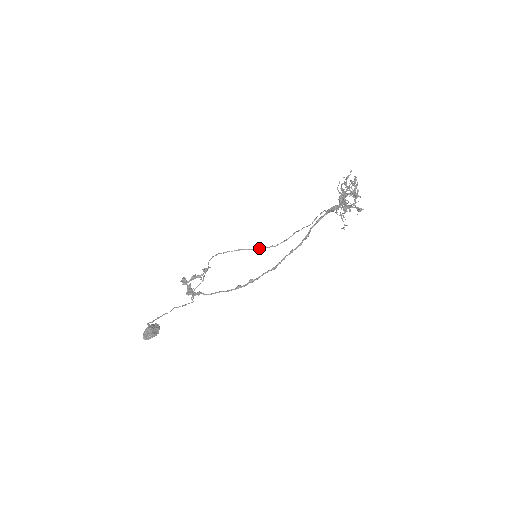
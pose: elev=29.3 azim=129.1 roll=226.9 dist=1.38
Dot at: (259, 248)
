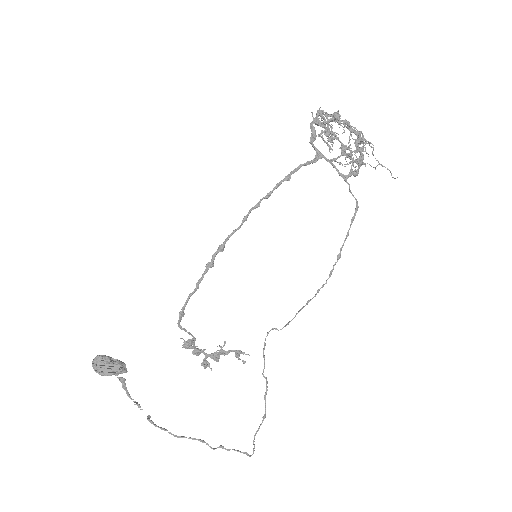
Dot at: occluded
